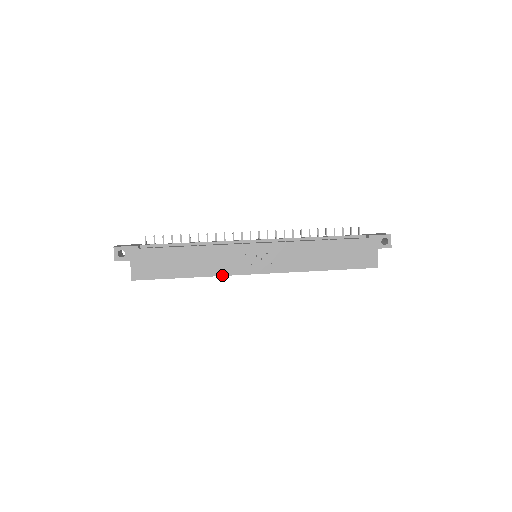
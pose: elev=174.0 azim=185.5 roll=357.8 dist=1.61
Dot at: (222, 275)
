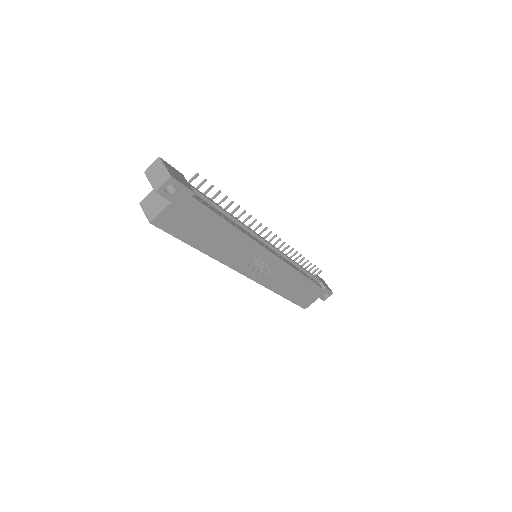
Dot at: (226, 264)
